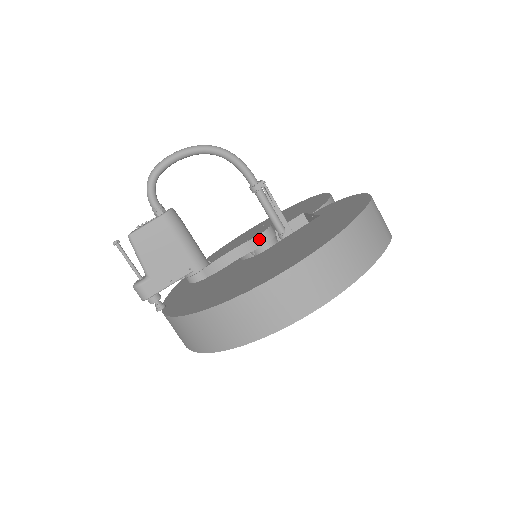
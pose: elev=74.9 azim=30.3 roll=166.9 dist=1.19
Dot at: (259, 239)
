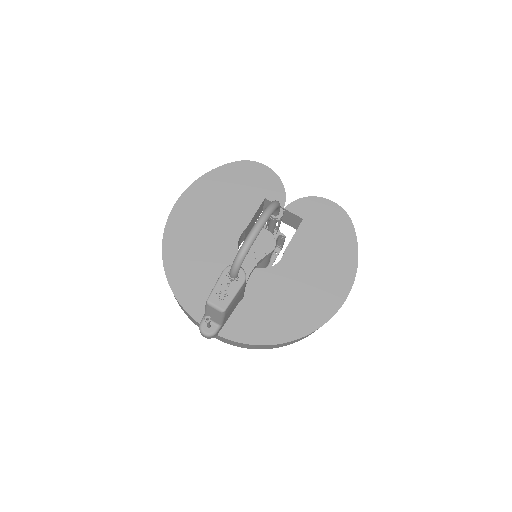
Dot at: (272, 252)
